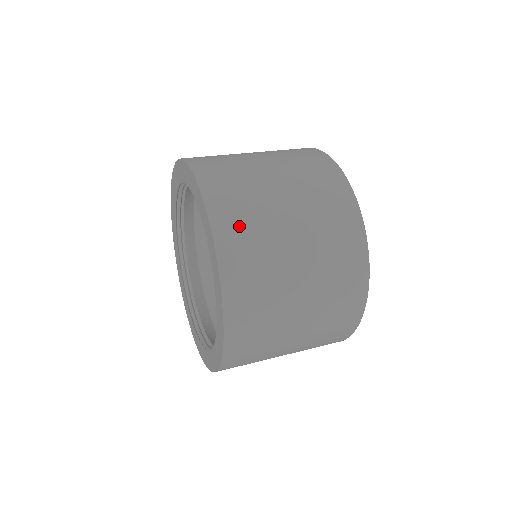
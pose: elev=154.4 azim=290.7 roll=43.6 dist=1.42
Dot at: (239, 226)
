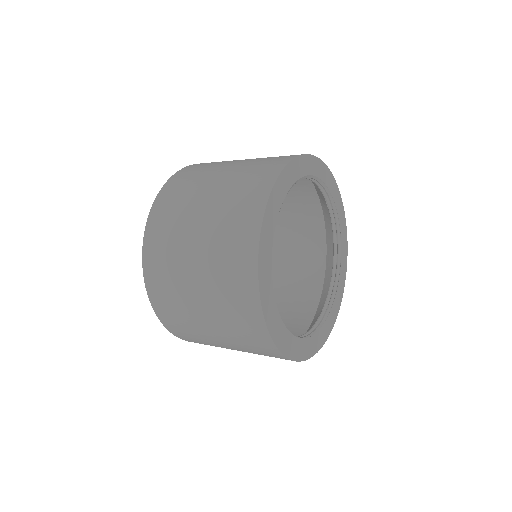
Dot at: (204, 164)
